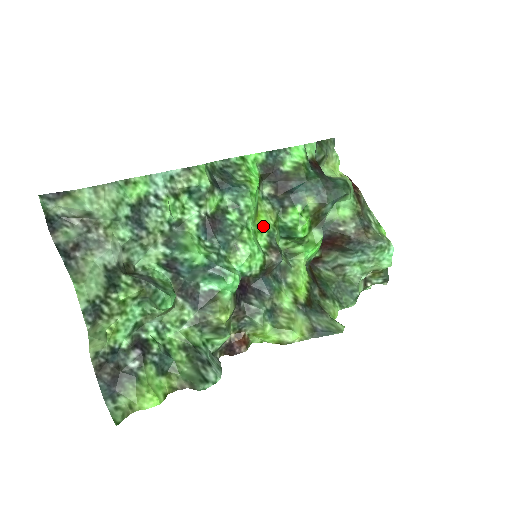
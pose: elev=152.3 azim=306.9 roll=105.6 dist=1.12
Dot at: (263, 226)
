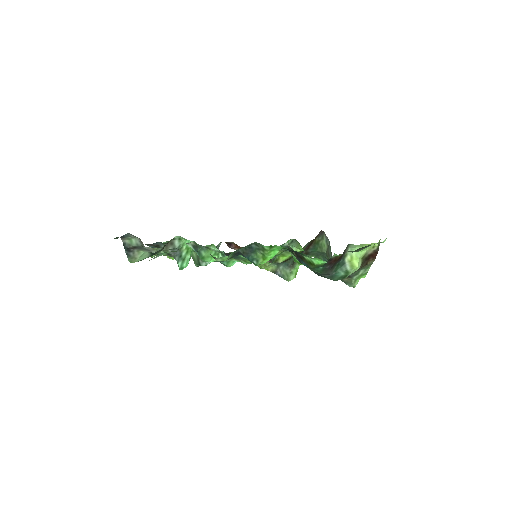
Dot at: occluded
